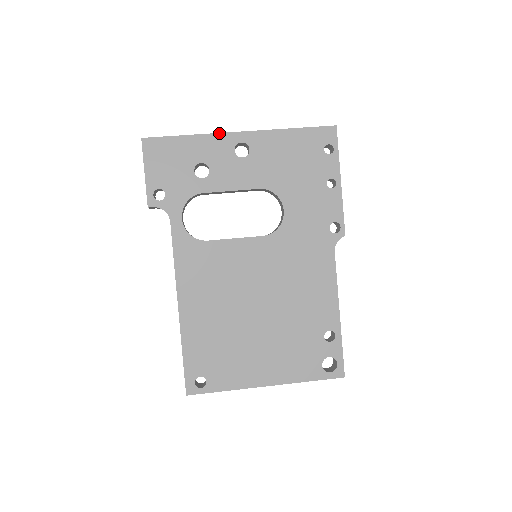
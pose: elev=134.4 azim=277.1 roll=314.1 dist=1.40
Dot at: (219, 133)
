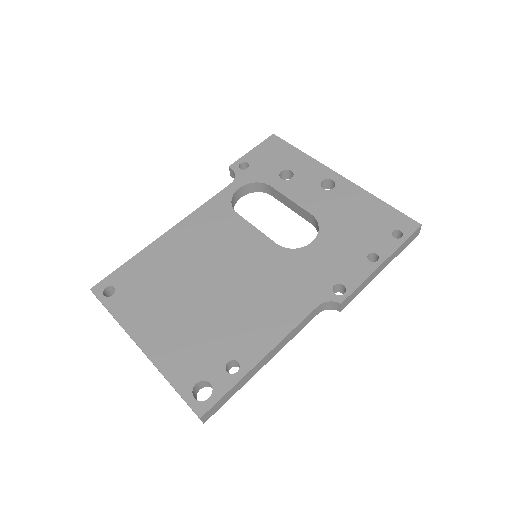
Dot at: (324, 165)
